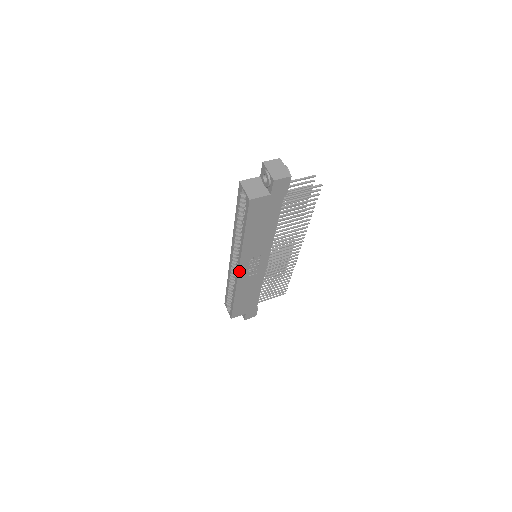
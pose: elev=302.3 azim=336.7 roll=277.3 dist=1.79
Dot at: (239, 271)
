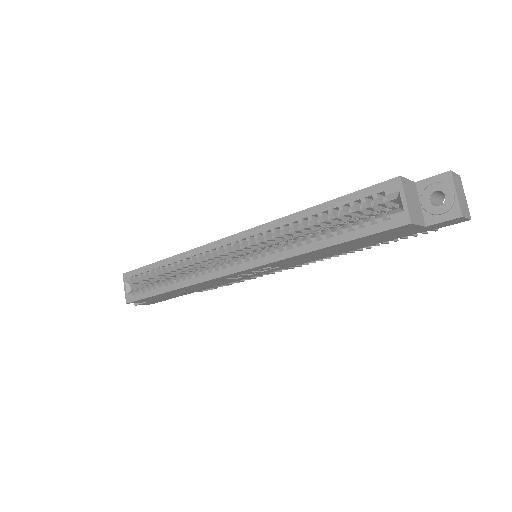
Dot at: (232, 273)
